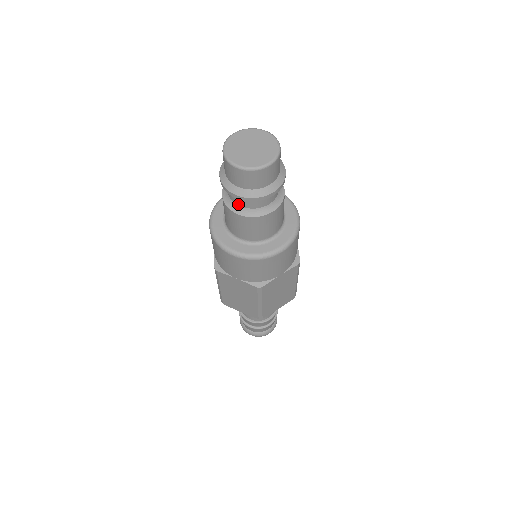
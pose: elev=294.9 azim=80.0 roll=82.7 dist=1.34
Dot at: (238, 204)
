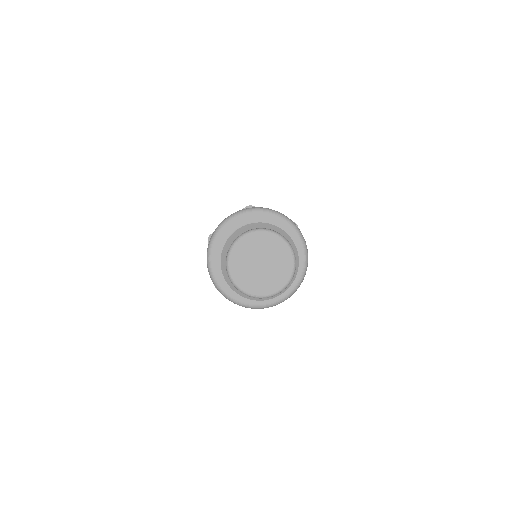
Dot at: occluded
